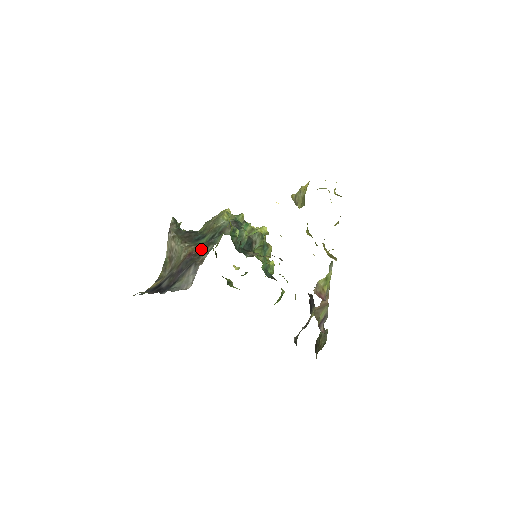
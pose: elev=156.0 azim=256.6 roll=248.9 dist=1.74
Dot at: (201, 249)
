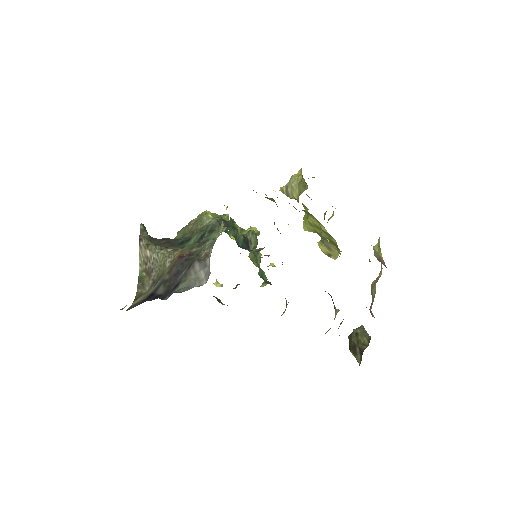
Dot at: (195, 248)
